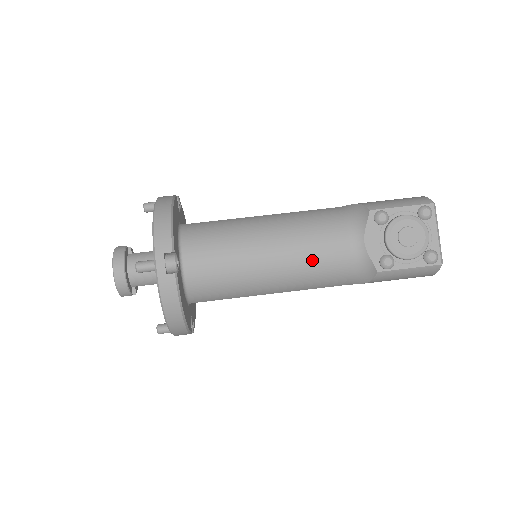
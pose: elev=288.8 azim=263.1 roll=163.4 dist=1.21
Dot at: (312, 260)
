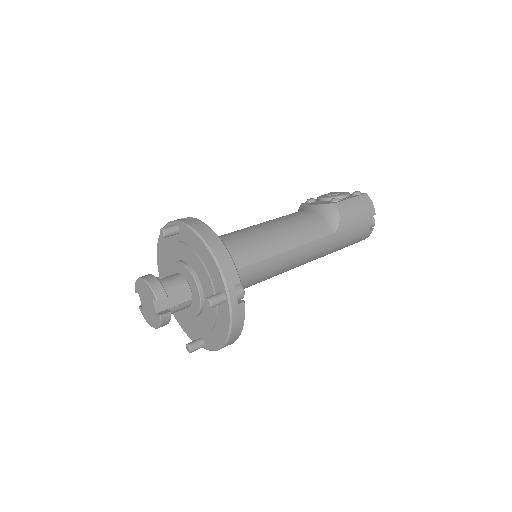
Dot at: (290, 218)
